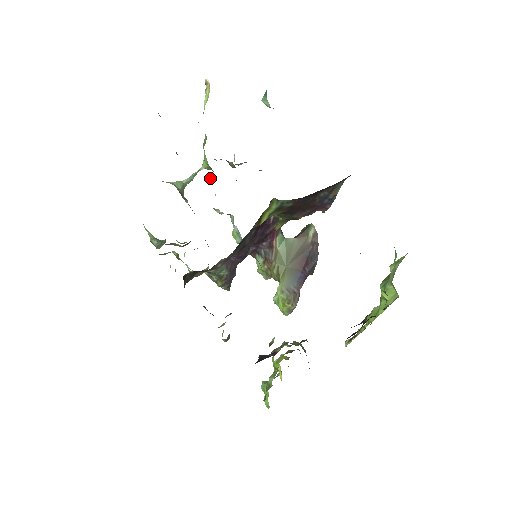
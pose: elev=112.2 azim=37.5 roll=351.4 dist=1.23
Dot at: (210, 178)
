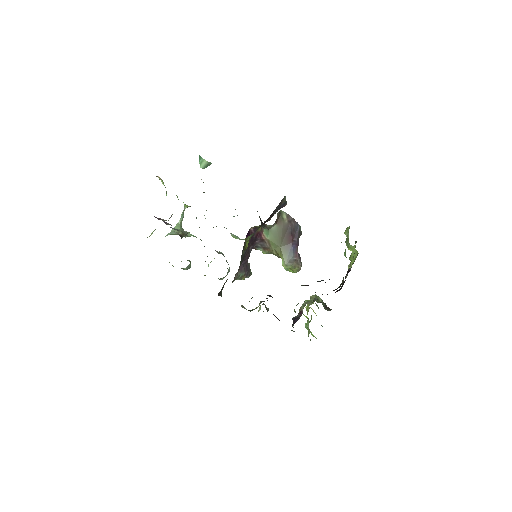
Dot at: occluded
